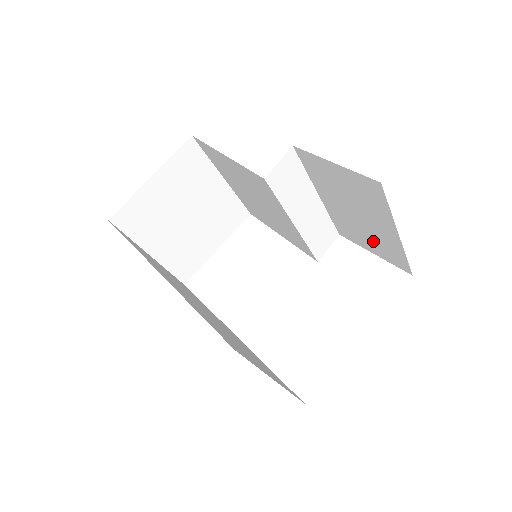
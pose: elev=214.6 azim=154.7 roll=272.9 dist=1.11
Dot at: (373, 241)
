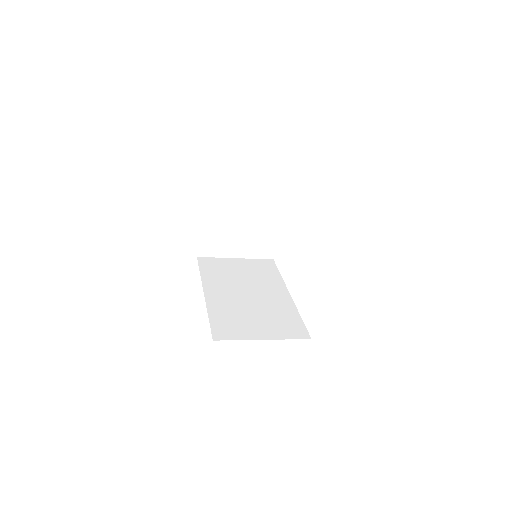
Dot at: occluded
